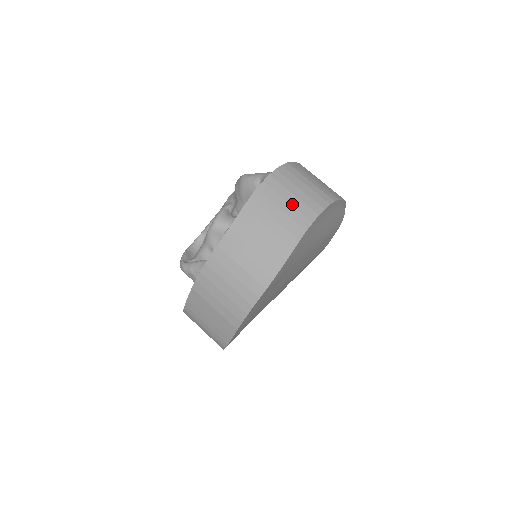
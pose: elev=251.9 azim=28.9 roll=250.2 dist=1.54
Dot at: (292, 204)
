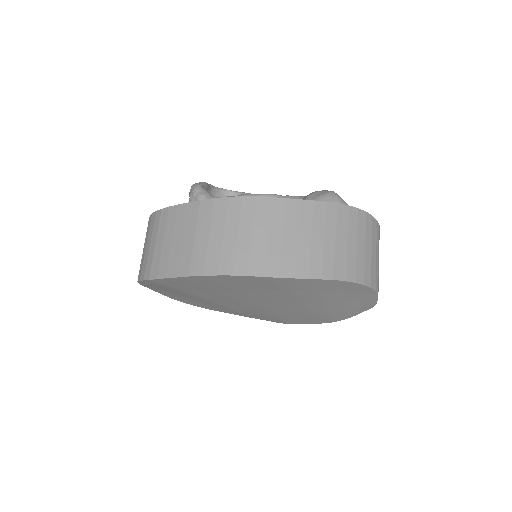
Dot at: (358, 250)
